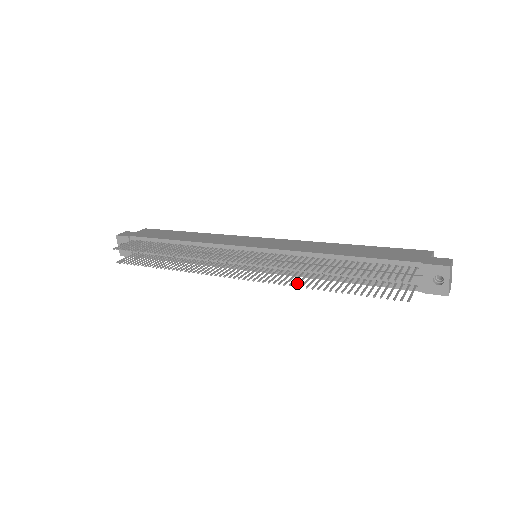
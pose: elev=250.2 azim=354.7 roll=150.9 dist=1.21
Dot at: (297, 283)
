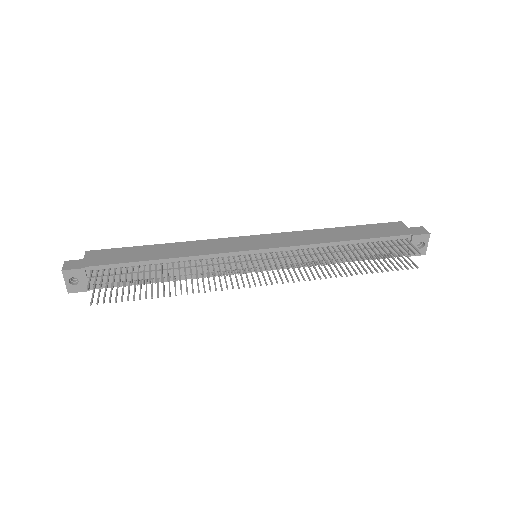
Dot at: (324, 275)
